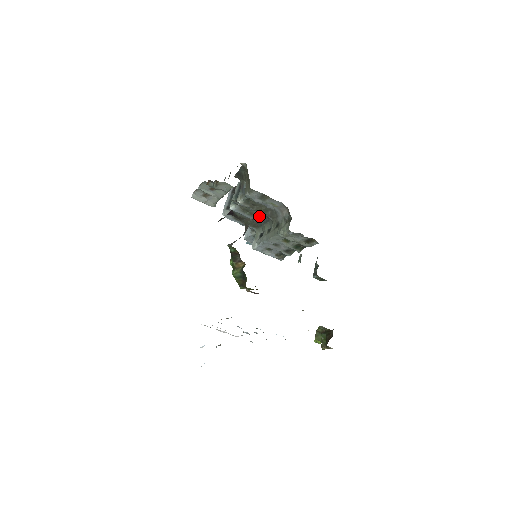
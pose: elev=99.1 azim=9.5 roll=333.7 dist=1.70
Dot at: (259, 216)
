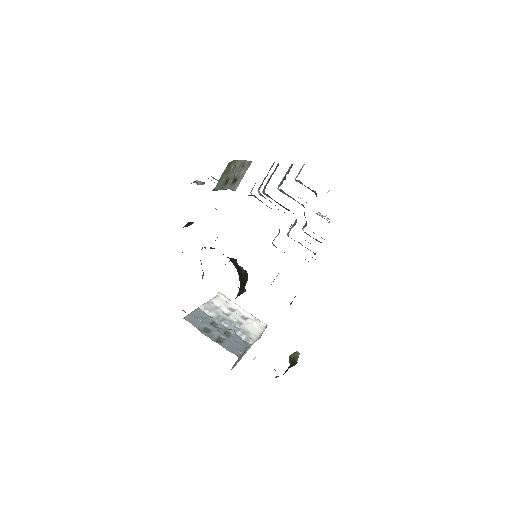
Dot at: occluded
